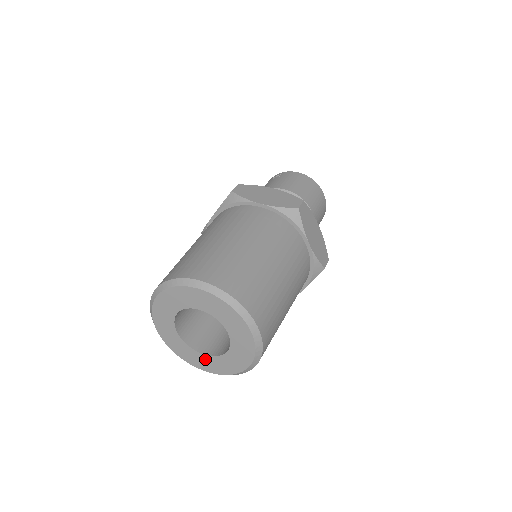
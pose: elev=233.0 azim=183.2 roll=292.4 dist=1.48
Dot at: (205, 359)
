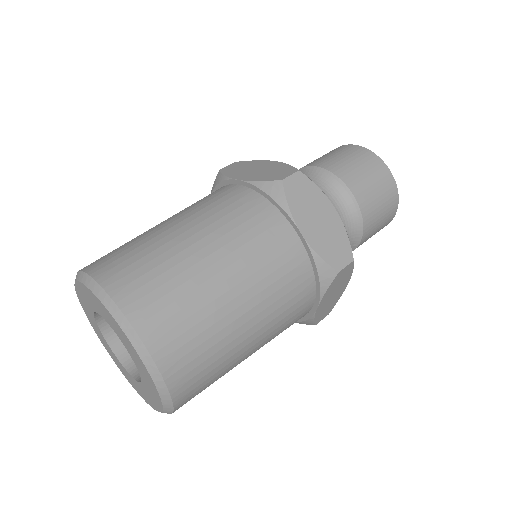
Dot at: (138, 385)
